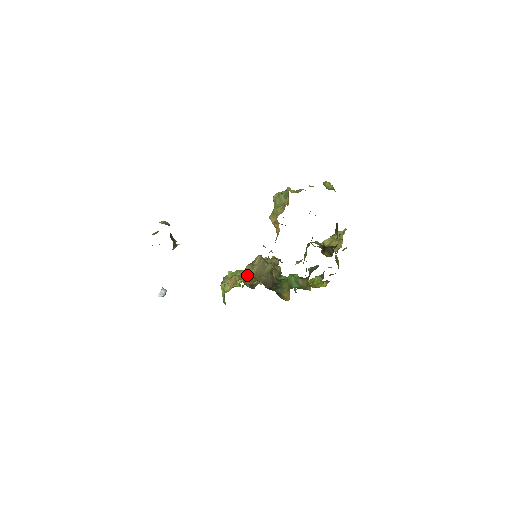
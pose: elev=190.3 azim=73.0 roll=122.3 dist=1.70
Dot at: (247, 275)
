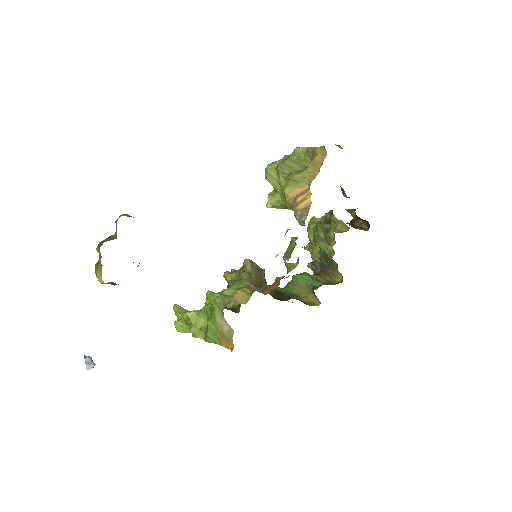
Dot at: (253, 285)
